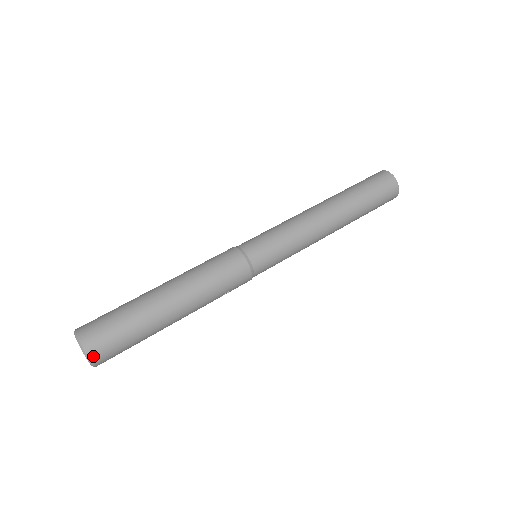
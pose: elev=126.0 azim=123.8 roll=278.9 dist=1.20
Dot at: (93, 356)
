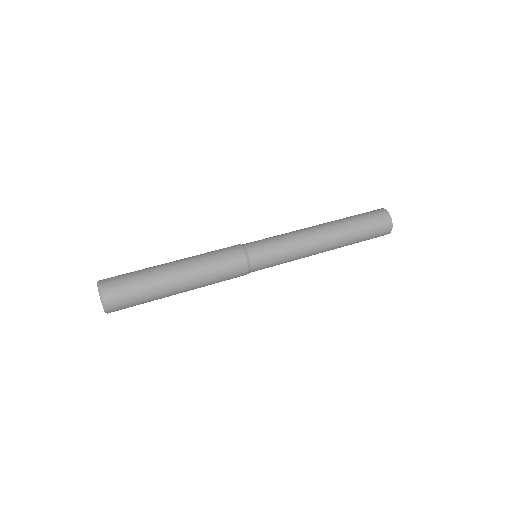
Dot at: (105, 294)
